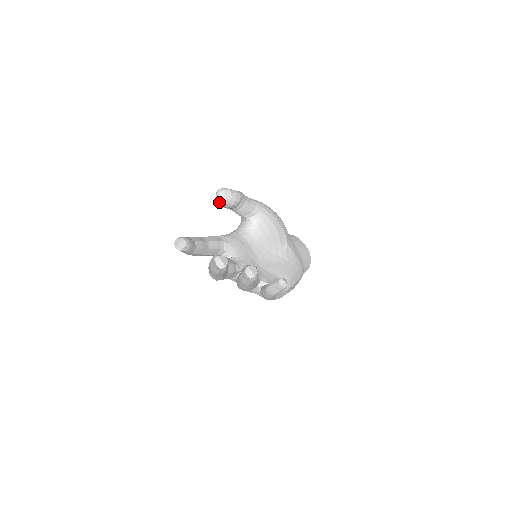
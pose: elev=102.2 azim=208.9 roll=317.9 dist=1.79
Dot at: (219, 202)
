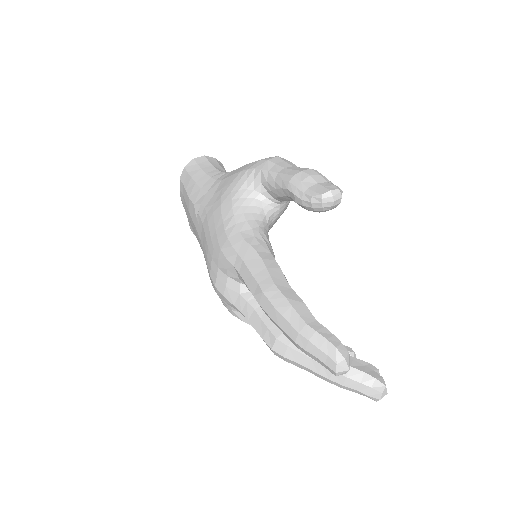
Dot at: (315, 207)
